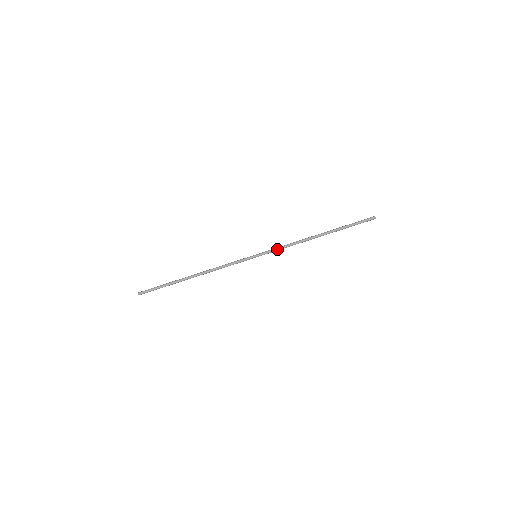
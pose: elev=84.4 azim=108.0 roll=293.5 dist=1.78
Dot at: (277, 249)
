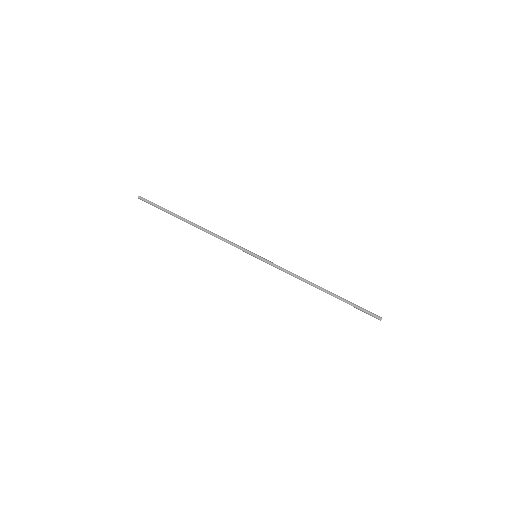
Dot at: (278, 266)
